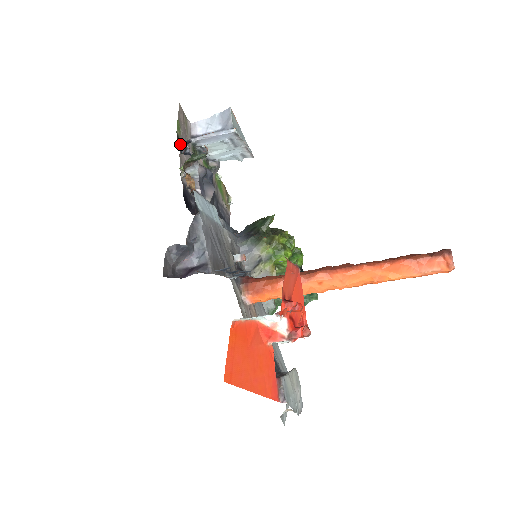
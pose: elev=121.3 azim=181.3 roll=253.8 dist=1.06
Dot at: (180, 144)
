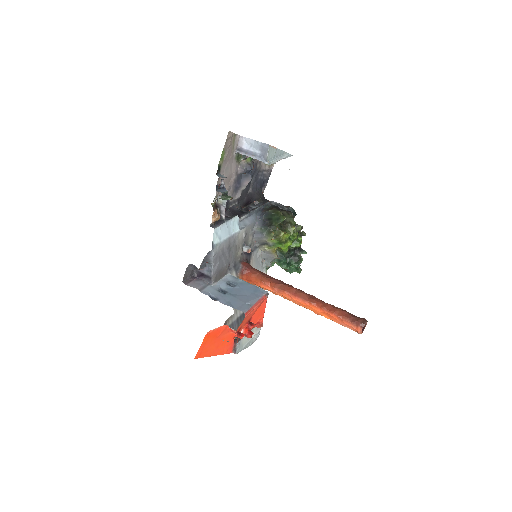
Dot at: (221, 170)
